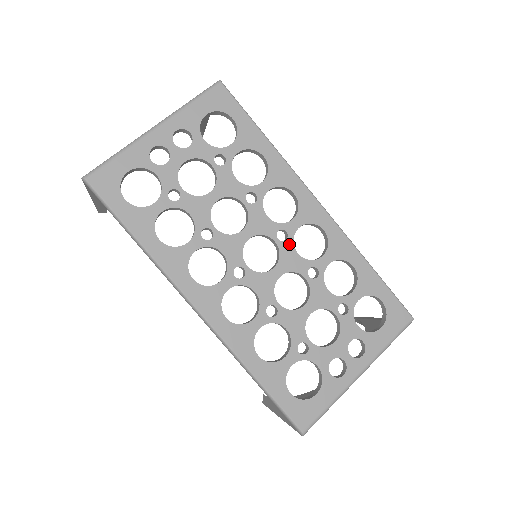
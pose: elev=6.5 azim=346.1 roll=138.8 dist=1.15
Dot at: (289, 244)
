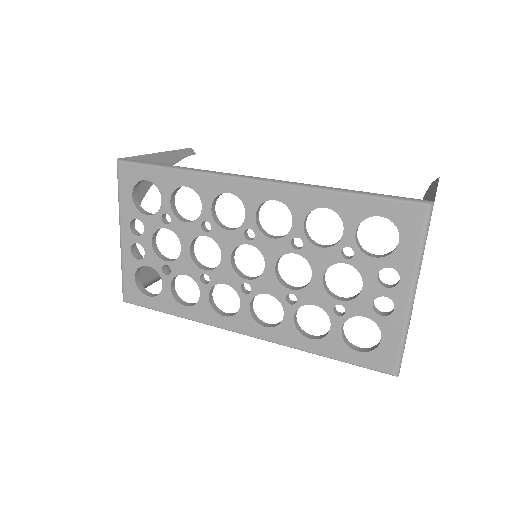
Dot at: (260, 237)
